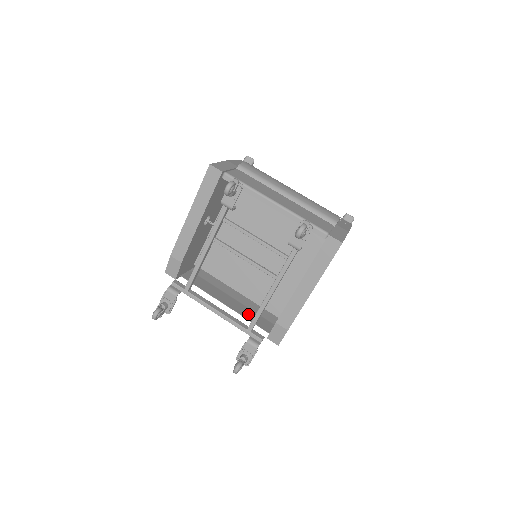
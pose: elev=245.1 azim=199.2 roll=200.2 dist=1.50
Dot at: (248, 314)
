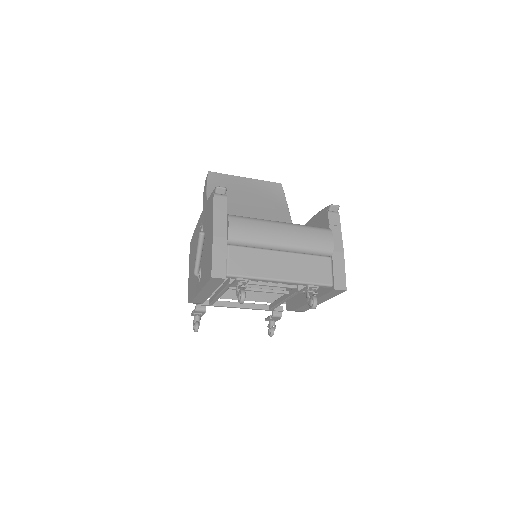
Dot at: (264, 294)
